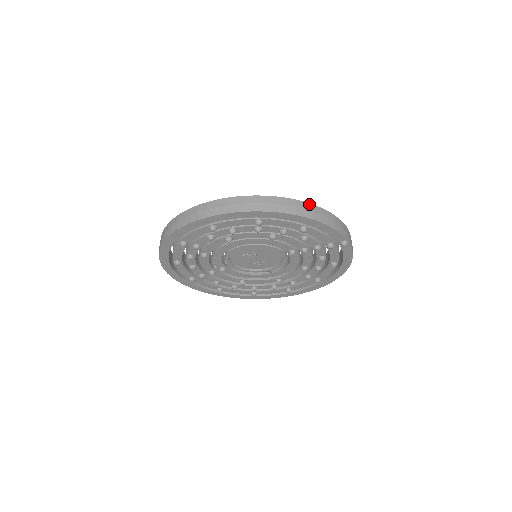
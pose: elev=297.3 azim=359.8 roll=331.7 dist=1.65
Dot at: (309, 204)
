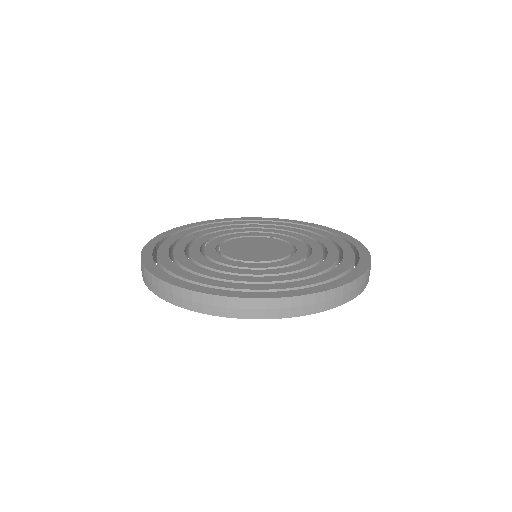
Dot at: (330, 291)
